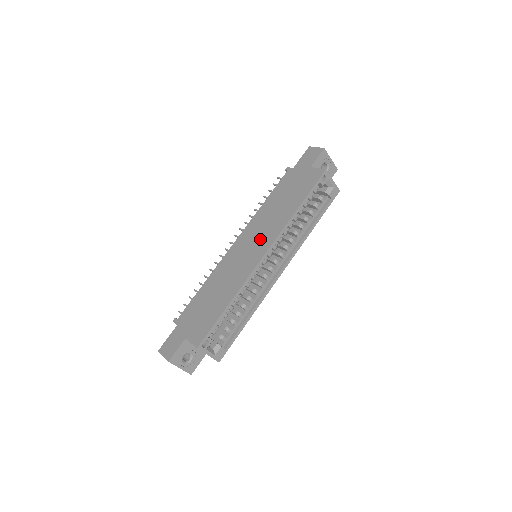
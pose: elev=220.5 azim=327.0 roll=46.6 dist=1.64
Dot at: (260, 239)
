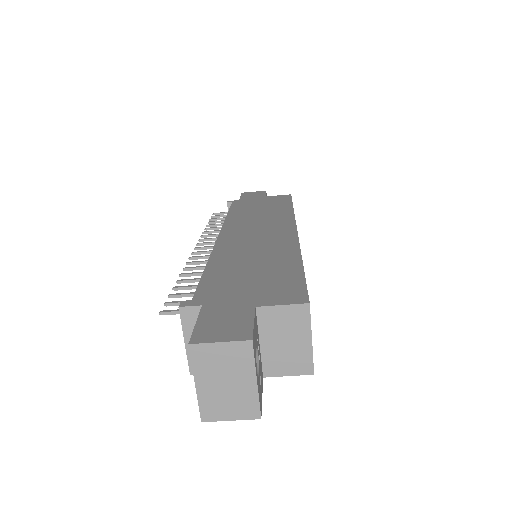
Dot at: (268, 225)
